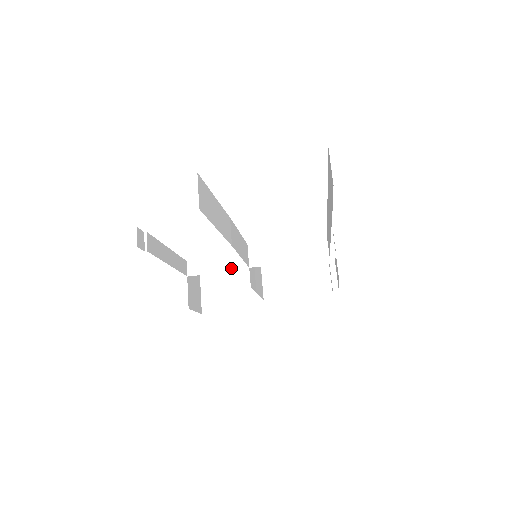
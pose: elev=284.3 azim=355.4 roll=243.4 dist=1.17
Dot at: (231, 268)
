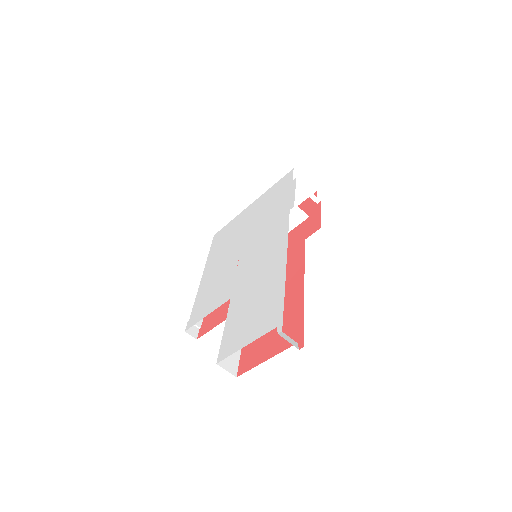
Dot at: occluded
